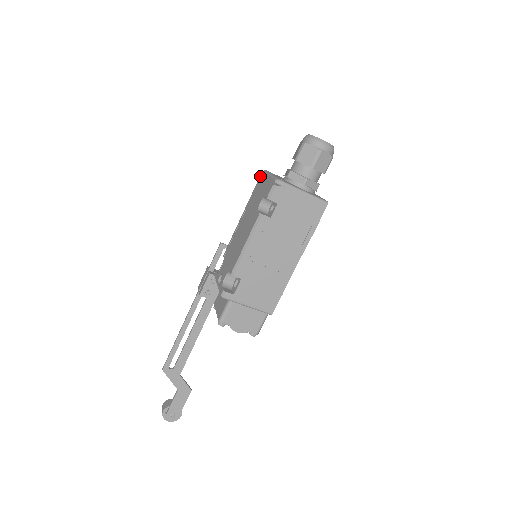
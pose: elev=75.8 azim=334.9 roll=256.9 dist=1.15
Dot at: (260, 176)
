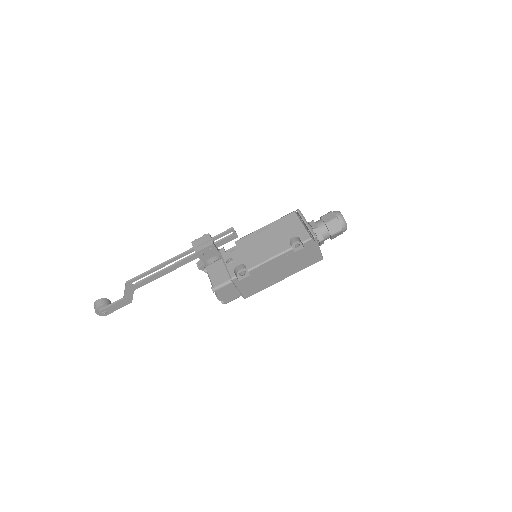
Dot at: (295, 212)
